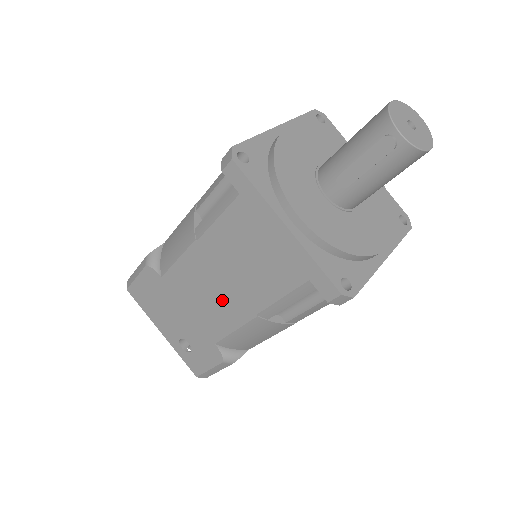
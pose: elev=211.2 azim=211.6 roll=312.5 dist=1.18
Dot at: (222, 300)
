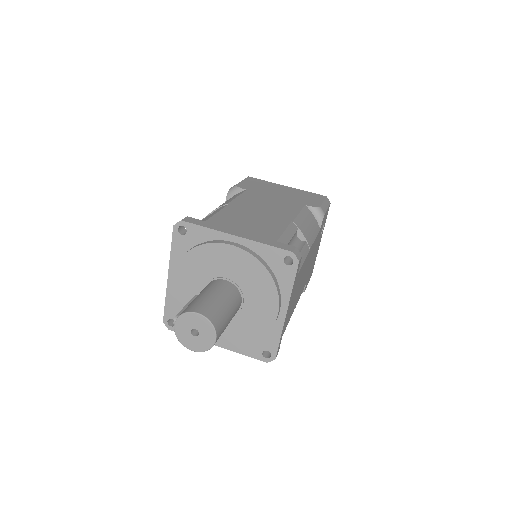
Dot at: occluded
